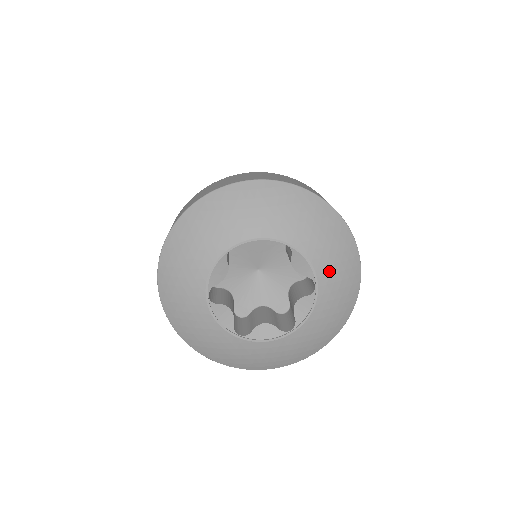
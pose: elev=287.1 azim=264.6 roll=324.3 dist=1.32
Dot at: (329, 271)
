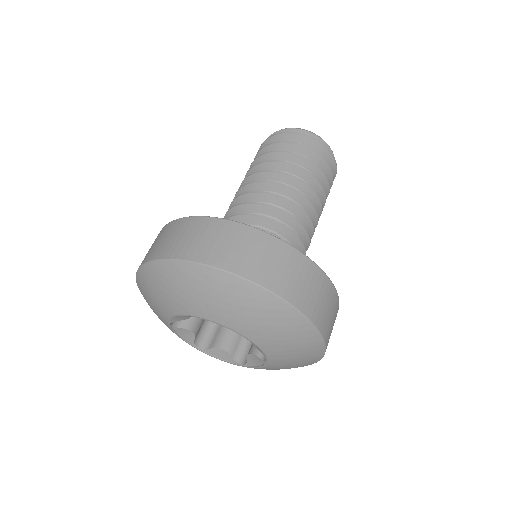
Dot at: (283, 357)
